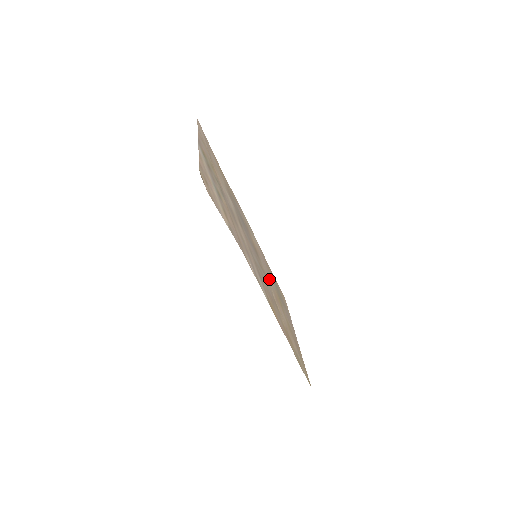
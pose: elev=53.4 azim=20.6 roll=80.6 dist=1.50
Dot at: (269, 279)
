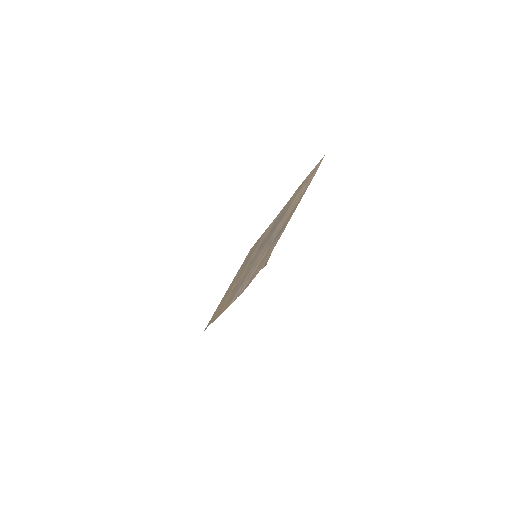
Dot at: occluded
